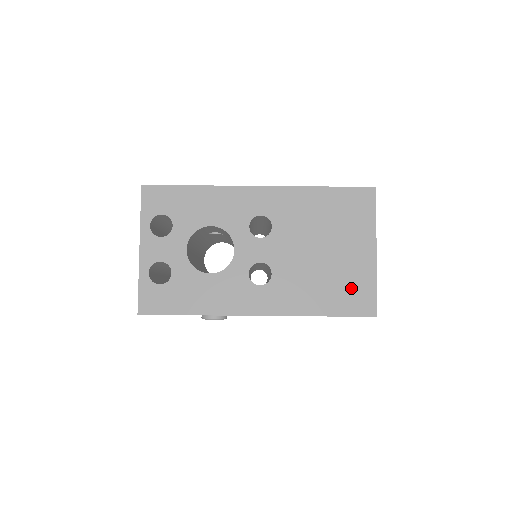
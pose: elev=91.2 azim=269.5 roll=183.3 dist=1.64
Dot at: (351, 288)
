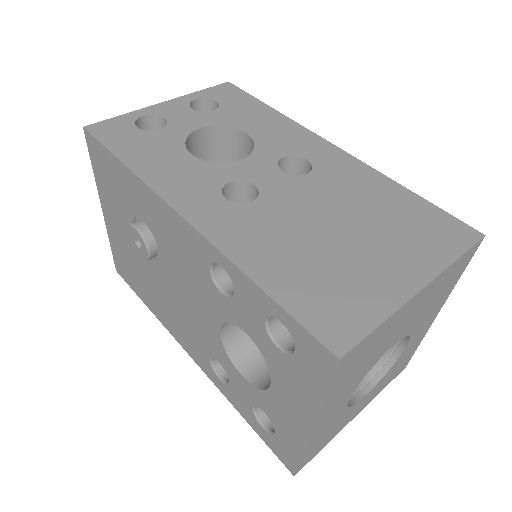
Dot at: (337, 292)
